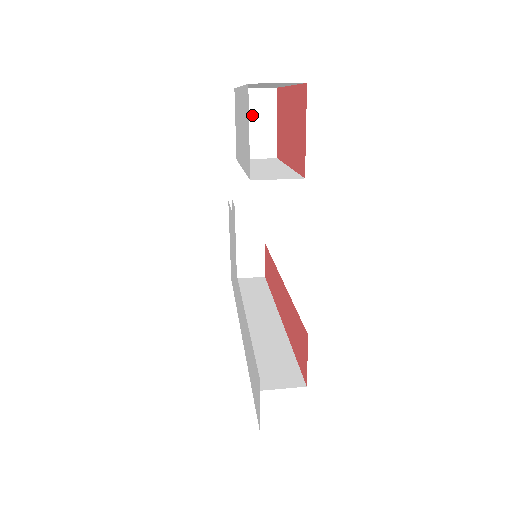
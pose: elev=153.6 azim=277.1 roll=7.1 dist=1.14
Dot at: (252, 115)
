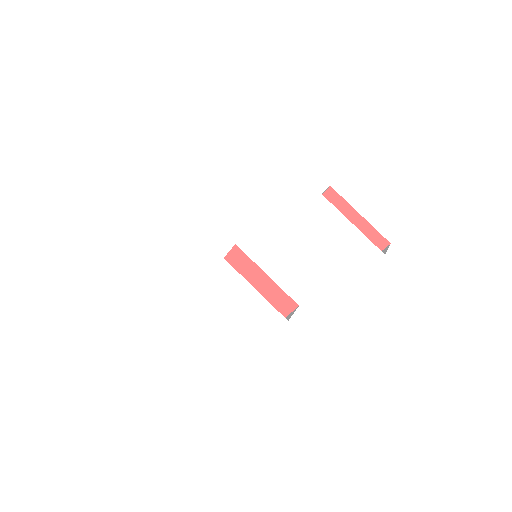
Dot at: occluded
